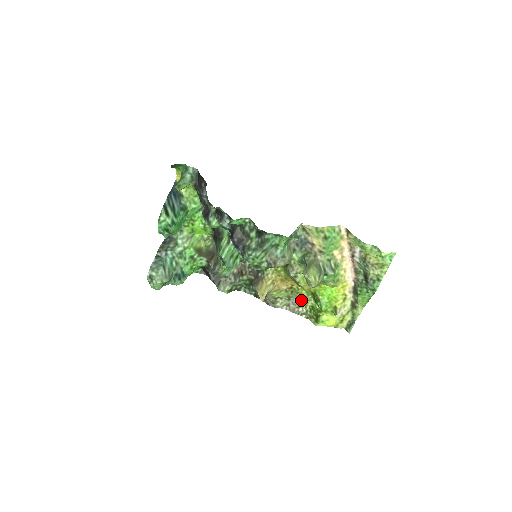
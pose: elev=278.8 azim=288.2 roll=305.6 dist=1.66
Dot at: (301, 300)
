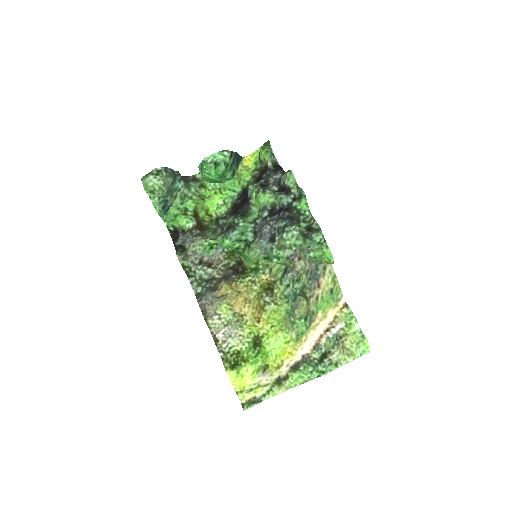
Dot at: (235, 336)
